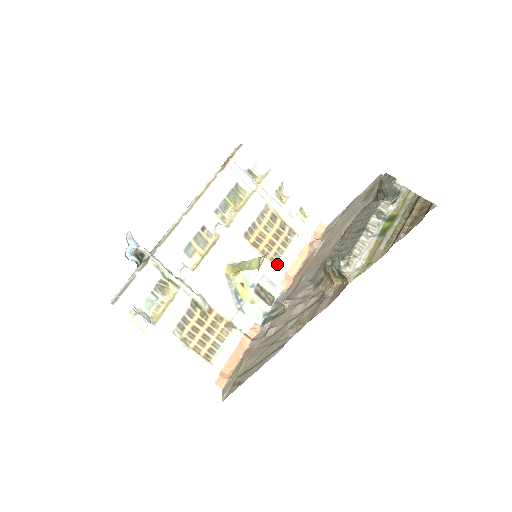
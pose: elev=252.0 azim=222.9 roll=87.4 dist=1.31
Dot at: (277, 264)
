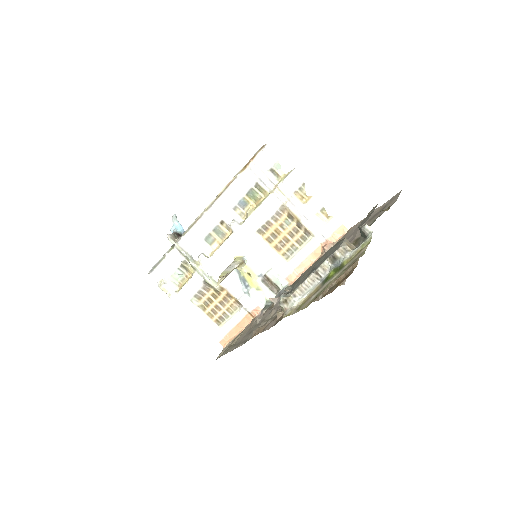
Dot at: (288, 259)
